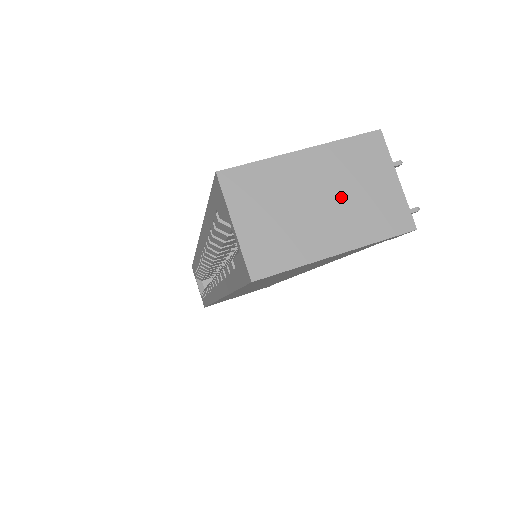
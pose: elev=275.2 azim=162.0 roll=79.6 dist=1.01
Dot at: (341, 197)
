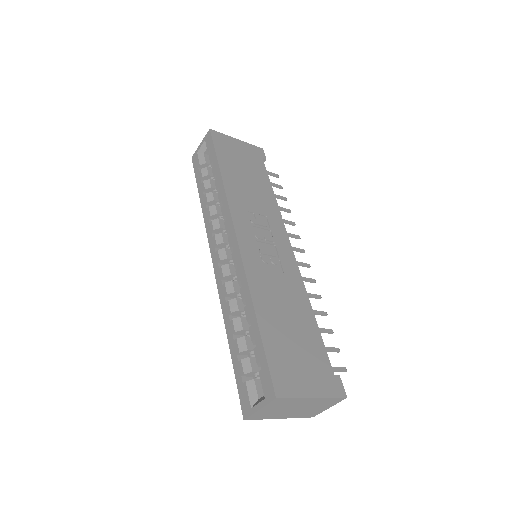
Dot at: (305, 409)
